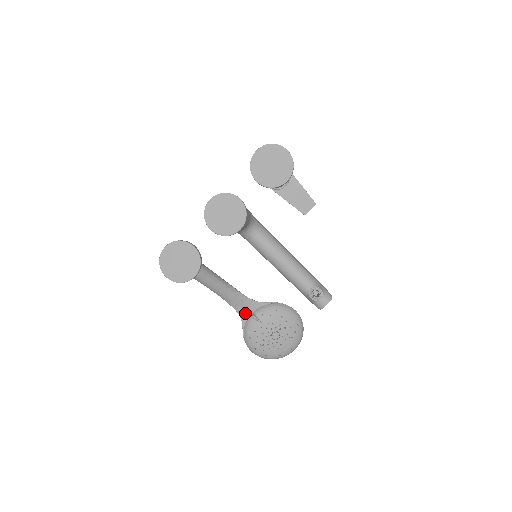
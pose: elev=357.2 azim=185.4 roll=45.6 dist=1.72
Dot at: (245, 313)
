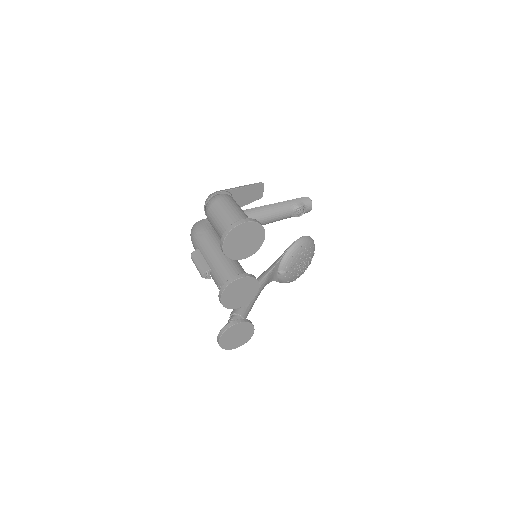
Dot at: (273, 277)
